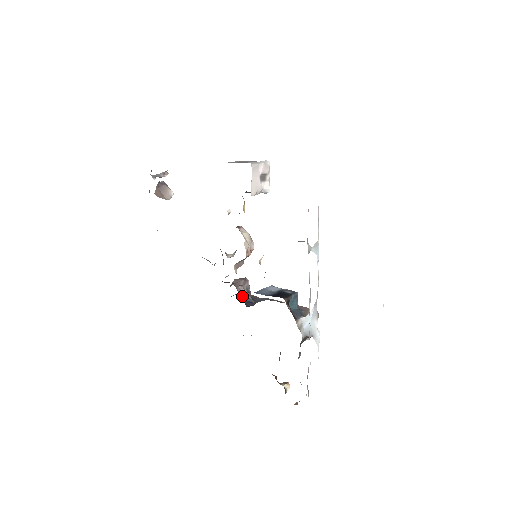
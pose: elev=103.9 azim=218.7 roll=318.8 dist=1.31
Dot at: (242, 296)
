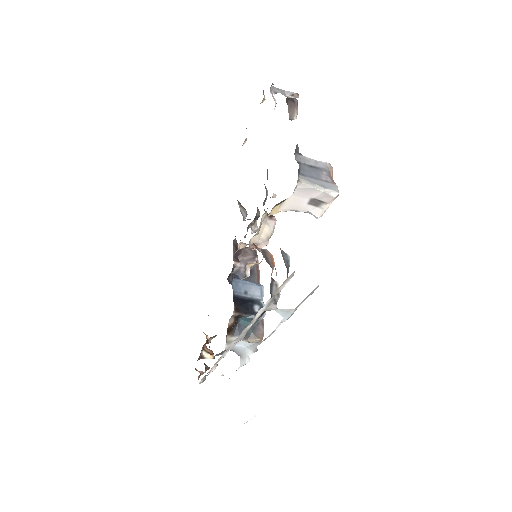
Dot at: (237, 267)
